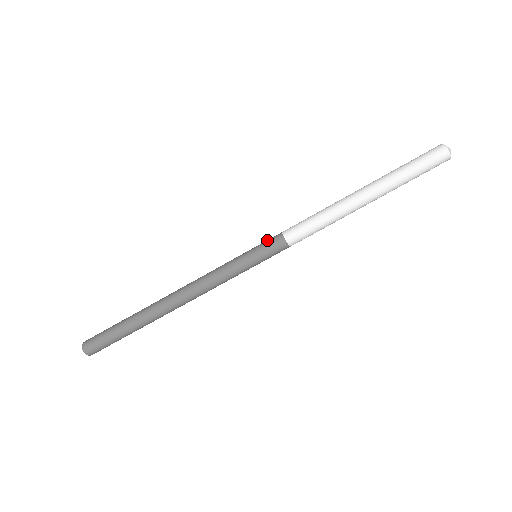
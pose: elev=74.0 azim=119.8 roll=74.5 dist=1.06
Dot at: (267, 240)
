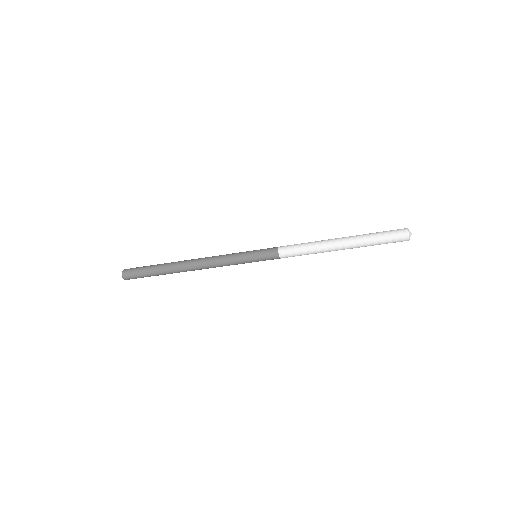
Dot at: (267, 248)
